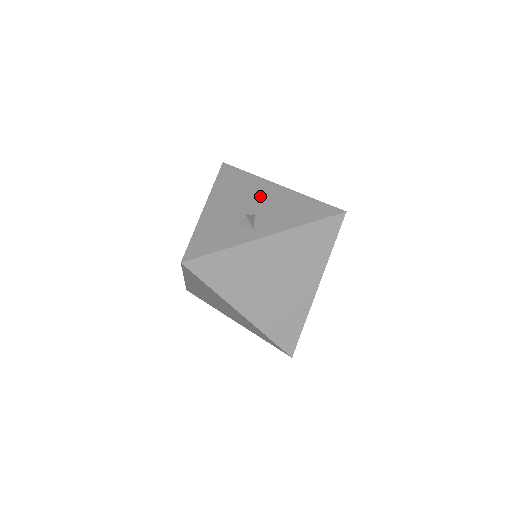
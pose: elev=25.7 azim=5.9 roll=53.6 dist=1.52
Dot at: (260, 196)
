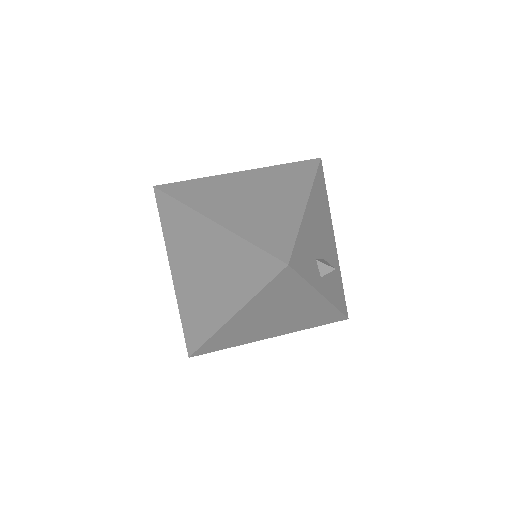
Dot at: (328, 239)
